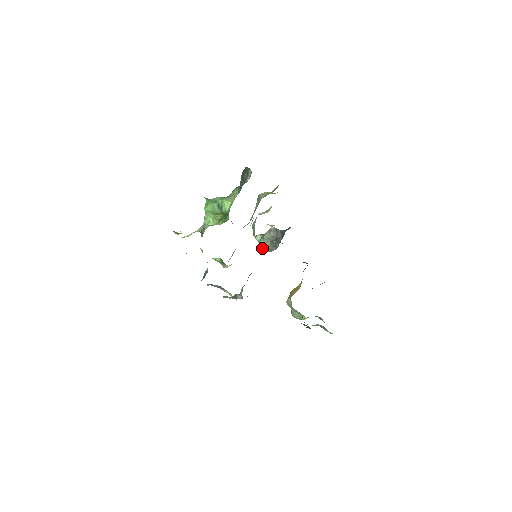
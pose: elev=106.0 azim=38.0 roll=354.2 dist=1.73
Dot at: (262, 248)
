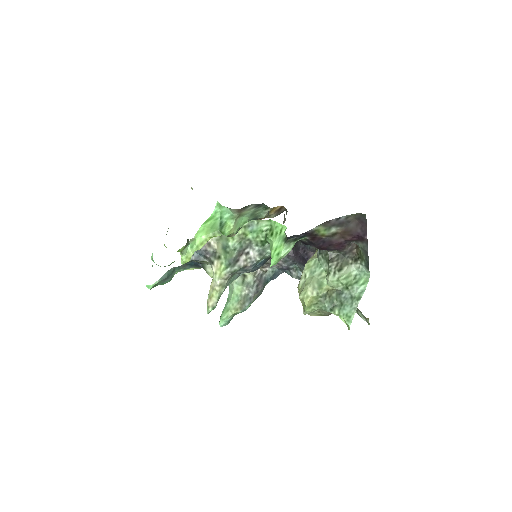
Dot at: (232, 301)
